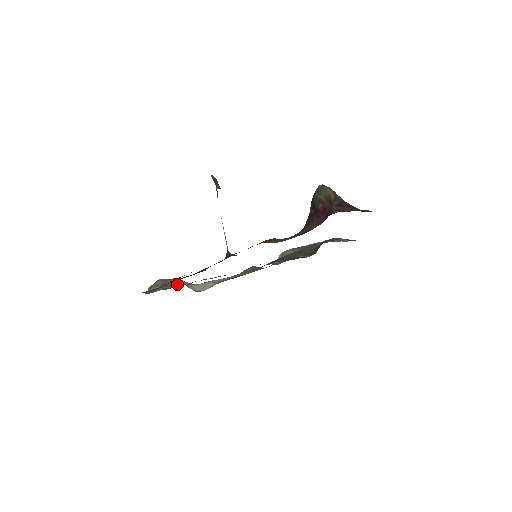
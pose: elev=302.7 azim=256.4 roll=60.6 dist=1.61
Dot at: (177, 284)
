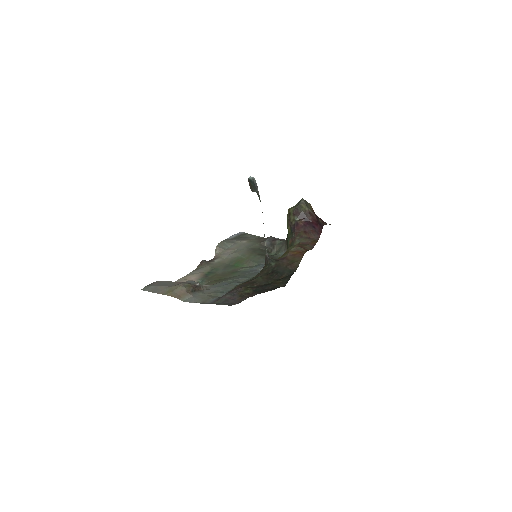
Dot at: (201, 288)
